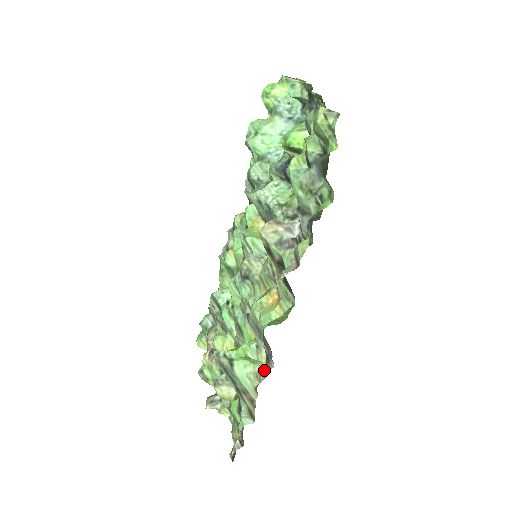
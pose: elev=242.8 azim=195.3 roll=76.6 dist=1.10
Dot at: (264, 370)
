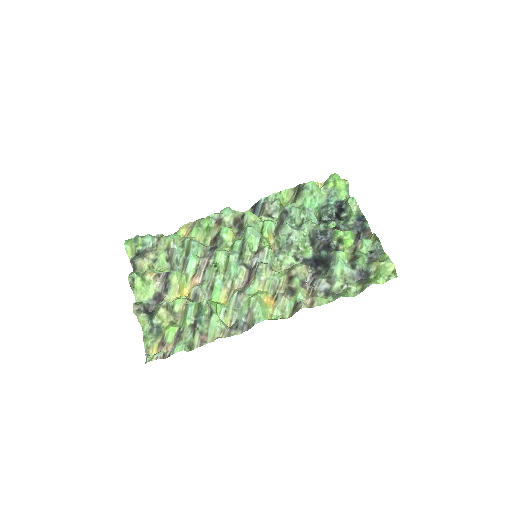
Dot at: (228, 331)
